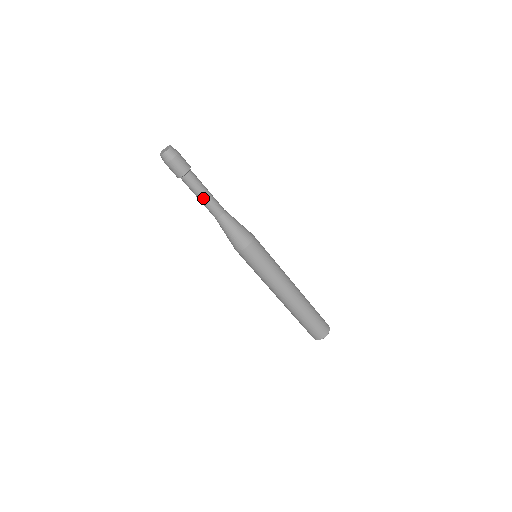
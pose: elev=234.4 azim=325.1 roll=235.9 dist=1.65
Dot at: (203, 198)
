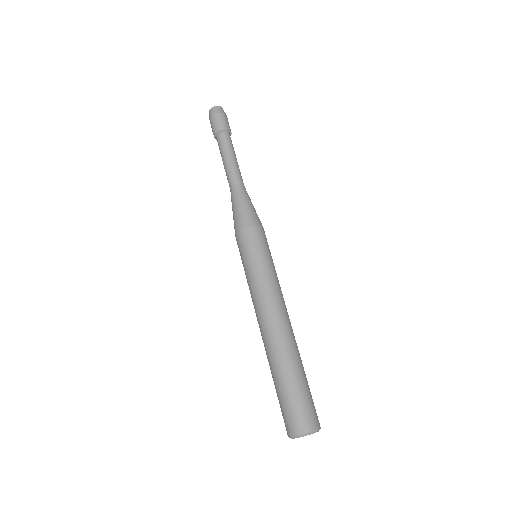
Dot at: (234, 159)
